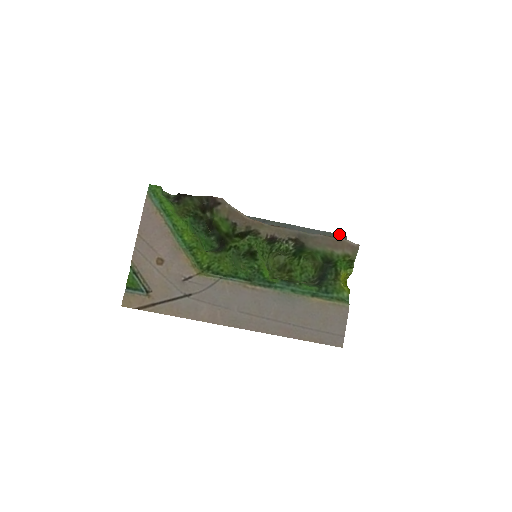
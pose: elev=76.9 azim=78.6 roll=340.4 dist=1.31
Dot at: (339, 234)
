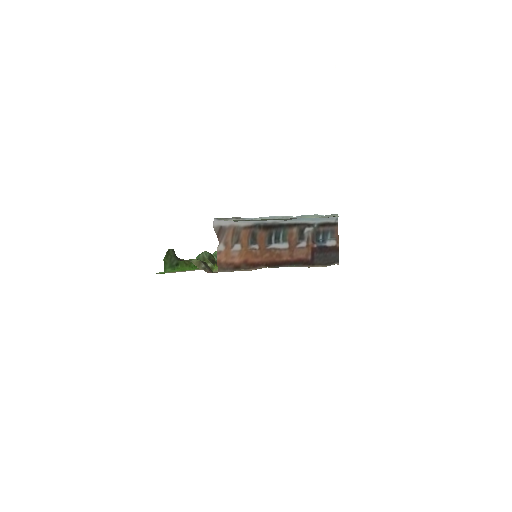
Dot at: occluded
